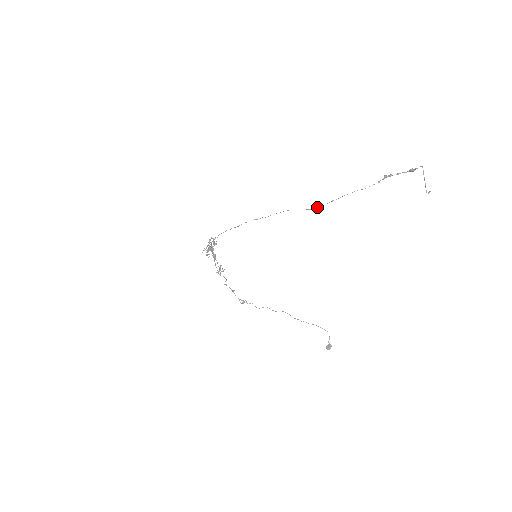
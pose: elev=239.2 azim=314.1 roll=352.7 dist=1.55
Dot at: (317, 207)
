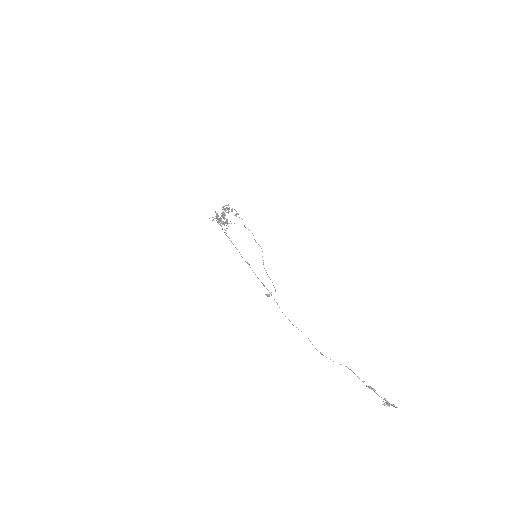
Dot at: (309, 340)
